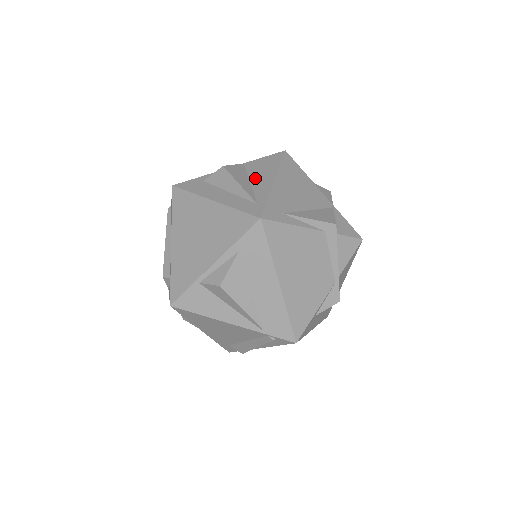
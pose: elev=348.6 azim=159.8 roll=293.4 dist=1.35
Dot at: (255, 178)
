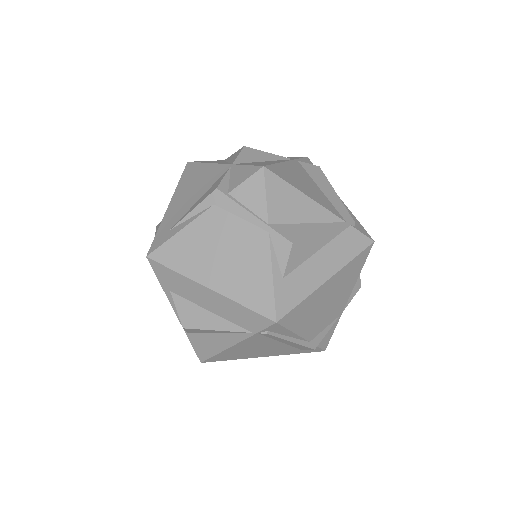
Dot at: occluded
